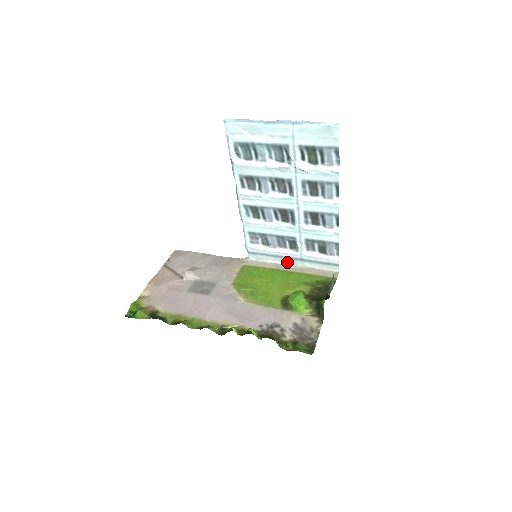
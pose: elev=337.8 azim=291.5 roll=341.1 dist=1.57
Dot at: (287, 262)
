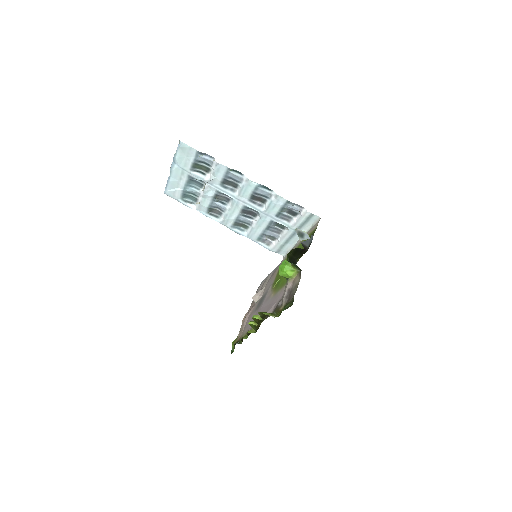
Dot at: (296, 240)
